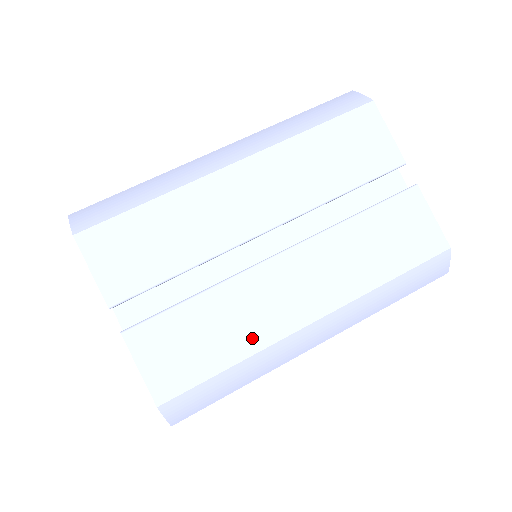
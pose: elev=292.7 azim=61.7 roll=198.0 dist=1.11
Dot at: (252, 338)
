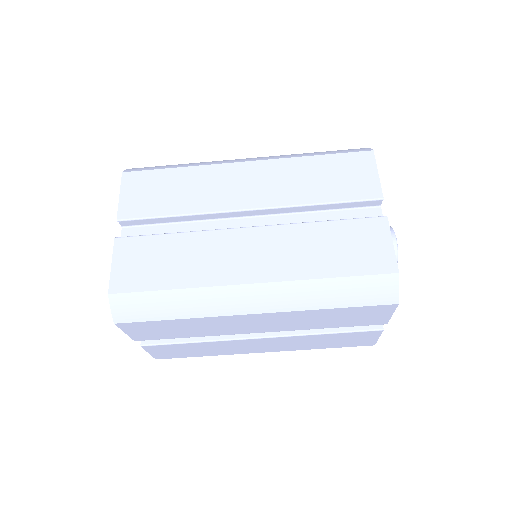
Dot at: (222, 353)
